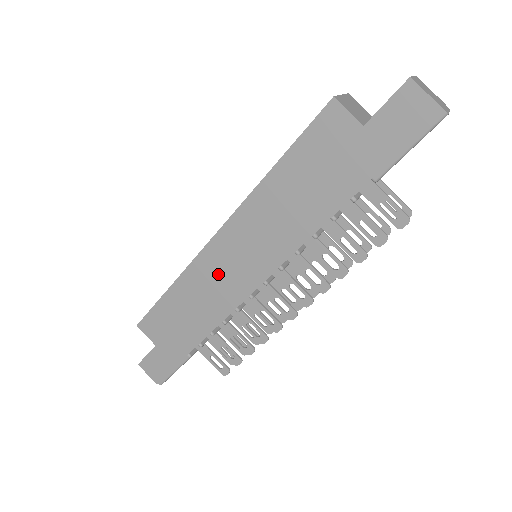
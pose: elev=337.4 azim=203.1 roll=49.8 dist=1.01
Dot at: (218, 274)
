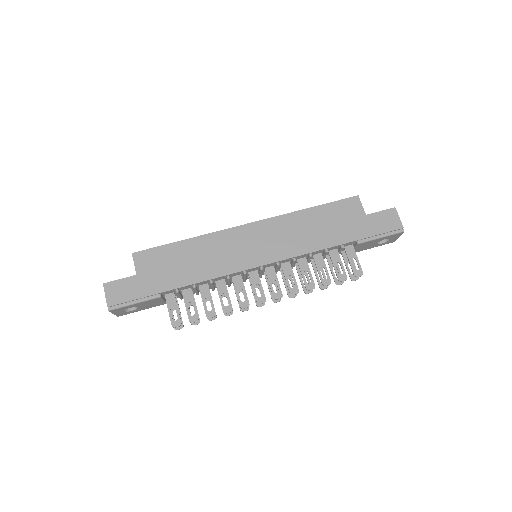
Dot at: (233, 247)
